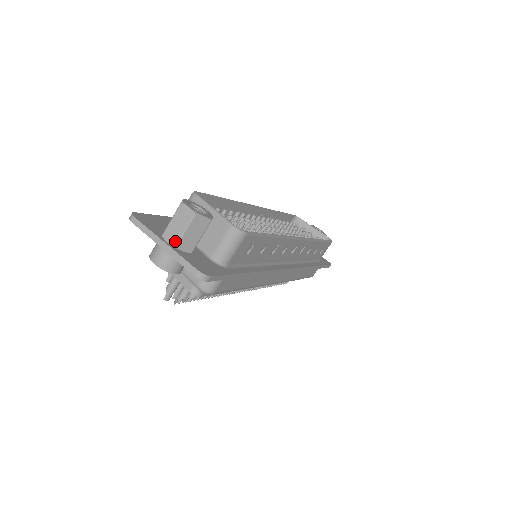
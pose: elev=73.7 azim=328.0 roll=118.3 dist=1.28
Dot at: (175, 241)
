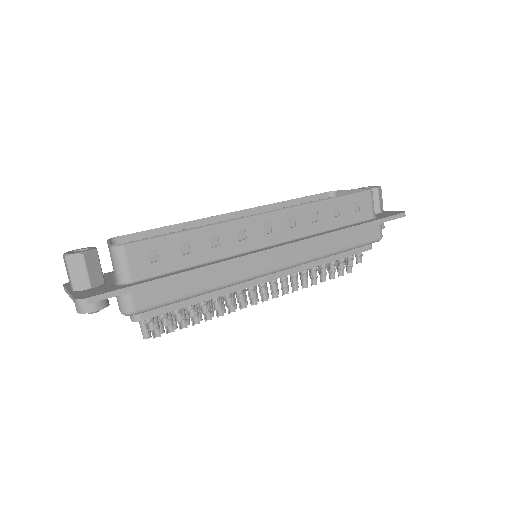
Dot at: (72, 286)
